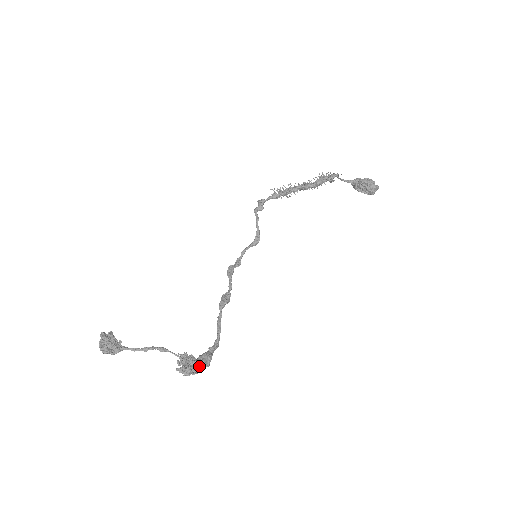
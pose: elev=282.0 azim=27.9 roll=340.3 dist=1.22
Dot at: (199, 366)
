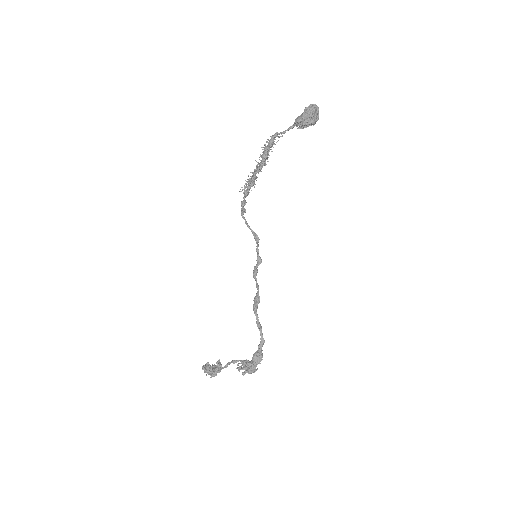
Dot at: (253, 366)
